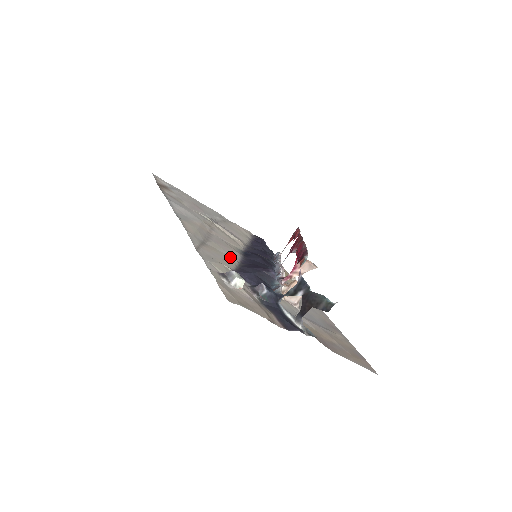
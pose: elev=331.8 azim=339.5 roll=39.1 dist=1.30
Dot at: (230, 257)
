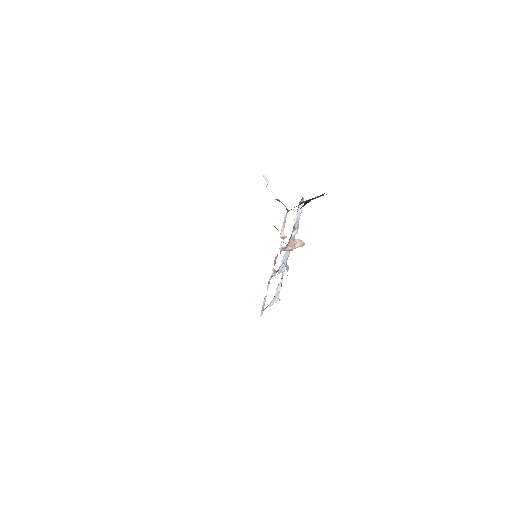
Dot at: occluded
